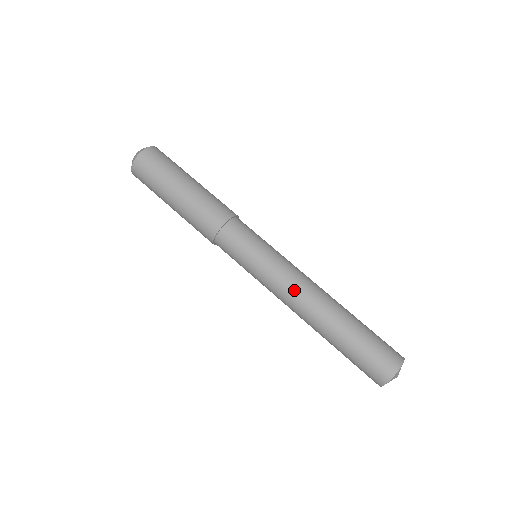
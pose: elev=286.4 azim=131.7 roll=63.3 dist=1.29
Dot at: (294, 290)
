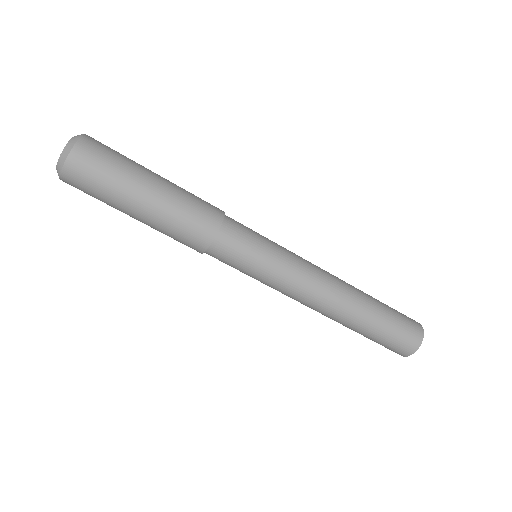
Dot at: (307, 298)
